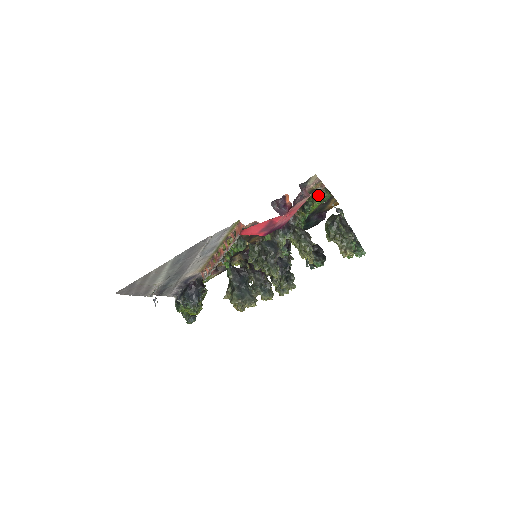
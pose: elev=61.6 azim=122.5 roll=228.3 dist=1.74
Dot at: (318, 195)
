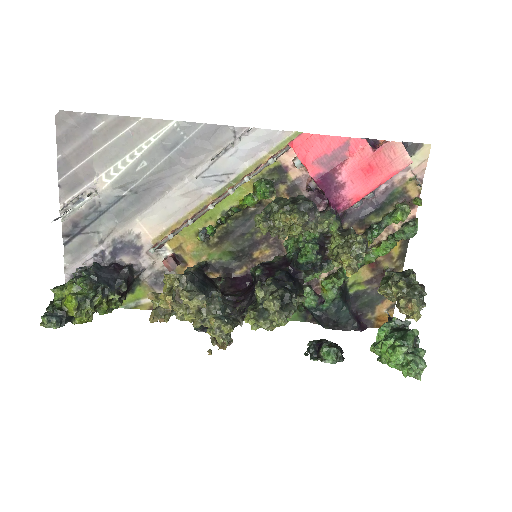
Dot at: (406, 205)
